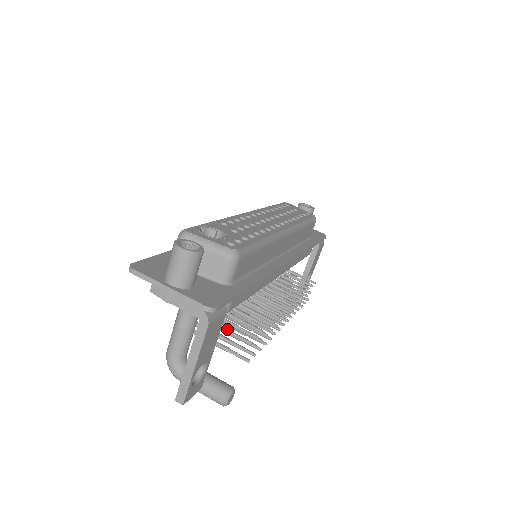
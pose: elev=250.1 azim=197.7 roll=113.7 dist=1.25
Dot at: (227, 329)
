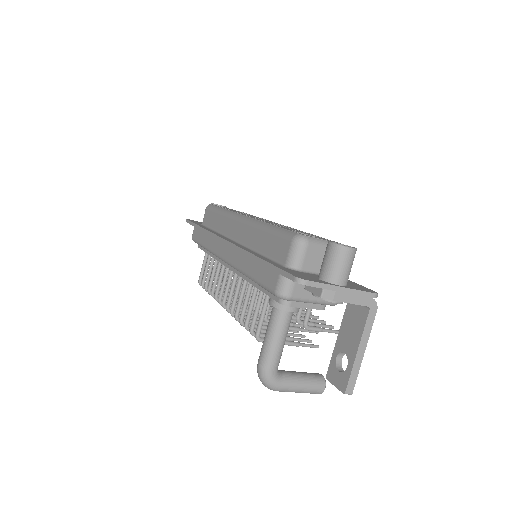
Dot at: (312, 322)
